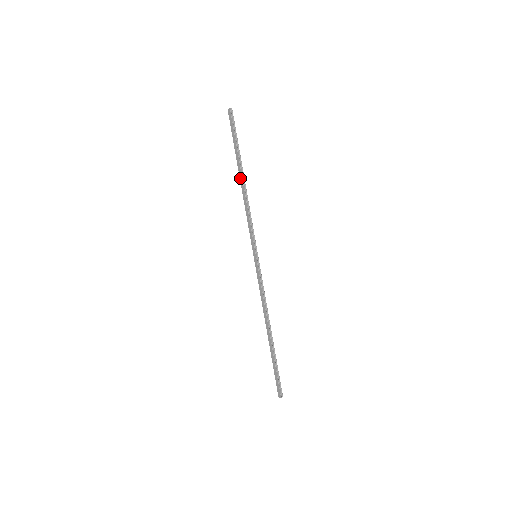
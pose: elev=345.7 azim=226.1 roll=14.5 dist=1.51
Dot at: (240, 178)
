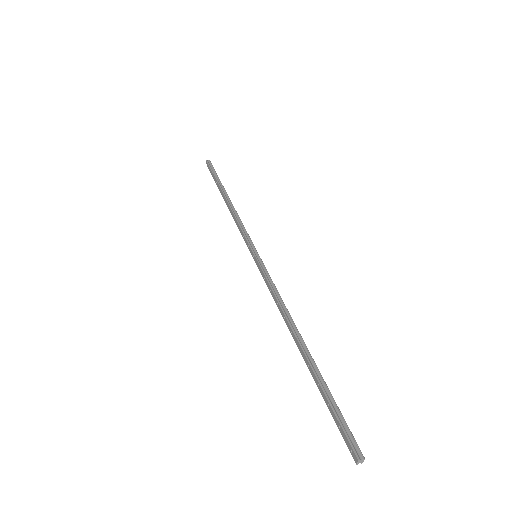
Dot at: (224, 199)
